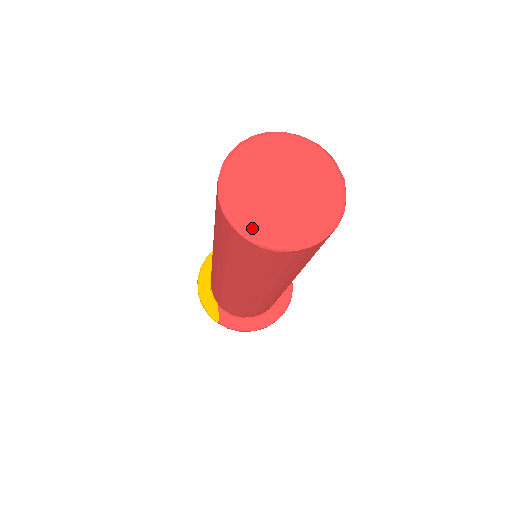
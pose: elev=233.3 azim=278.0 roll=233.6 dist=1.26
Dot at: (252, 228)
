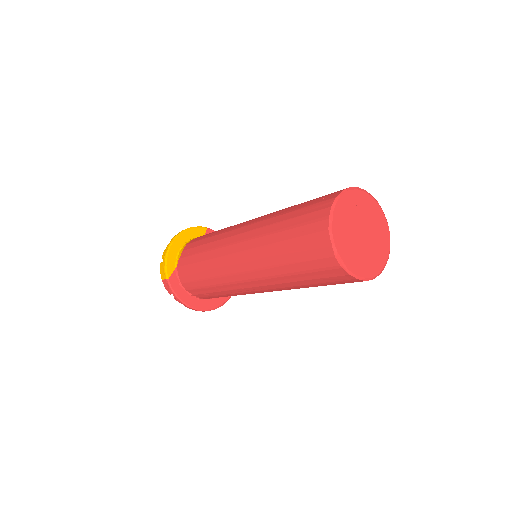
Dot at: (338, 241)
